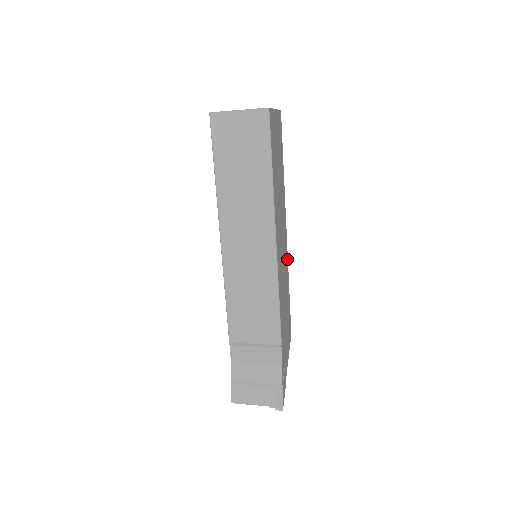
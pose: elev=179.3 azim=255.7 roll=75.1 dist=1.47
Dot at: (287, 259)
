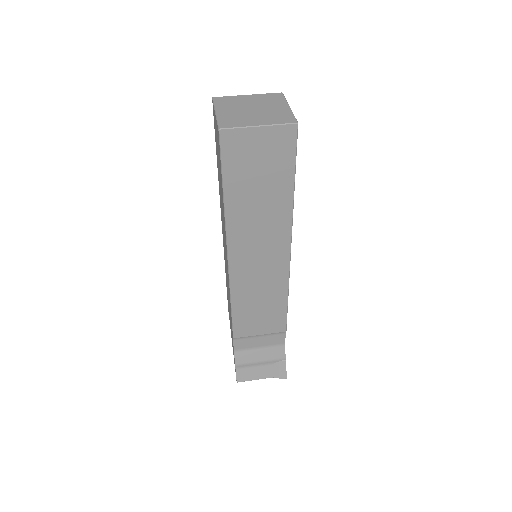
Dot at: occluded
